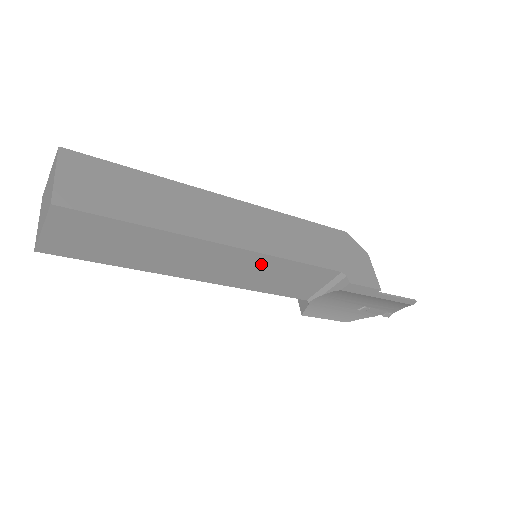
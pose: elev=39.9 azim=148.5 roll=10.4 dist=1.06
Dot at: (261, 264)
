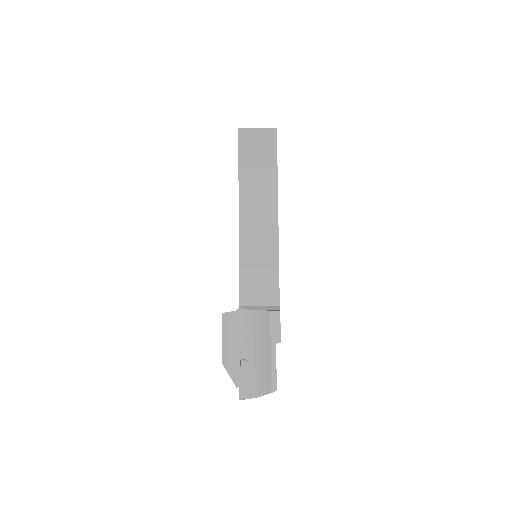
Dot at: (268, 246)
